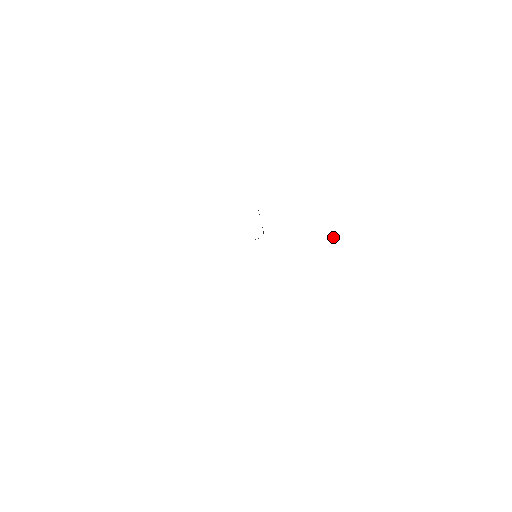
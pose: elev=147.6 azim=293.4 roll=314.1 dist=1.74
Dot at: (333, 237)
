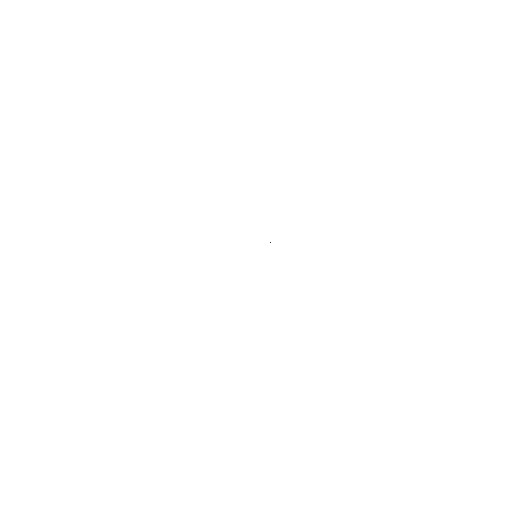
Dot at: occluded
